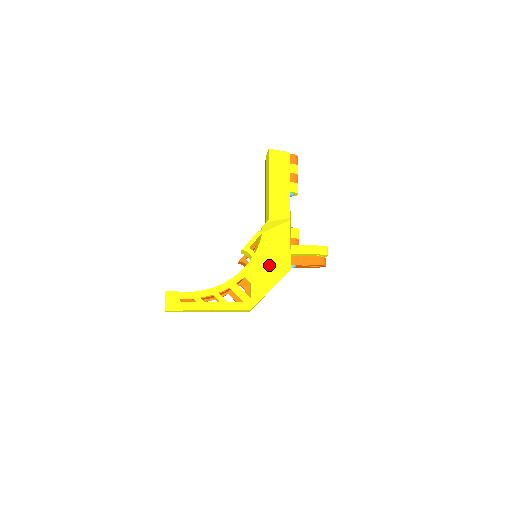
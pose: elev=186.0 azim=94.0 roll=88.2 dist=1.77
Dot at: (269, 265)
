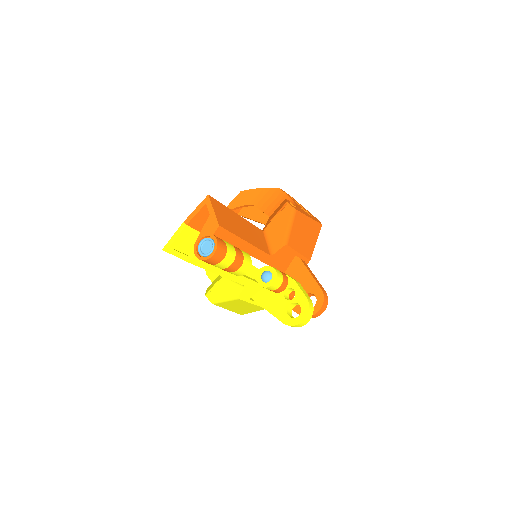
Dot at: (232, 309)
